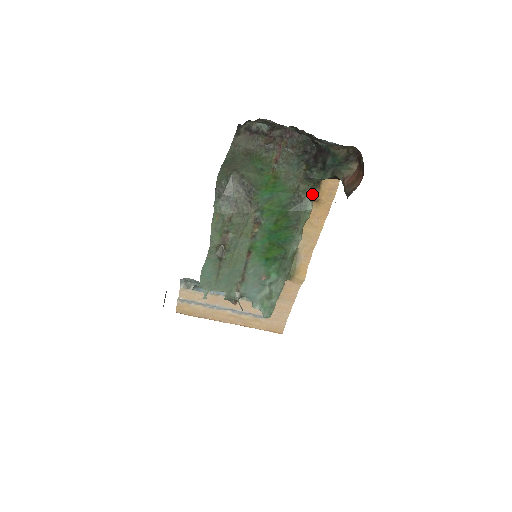
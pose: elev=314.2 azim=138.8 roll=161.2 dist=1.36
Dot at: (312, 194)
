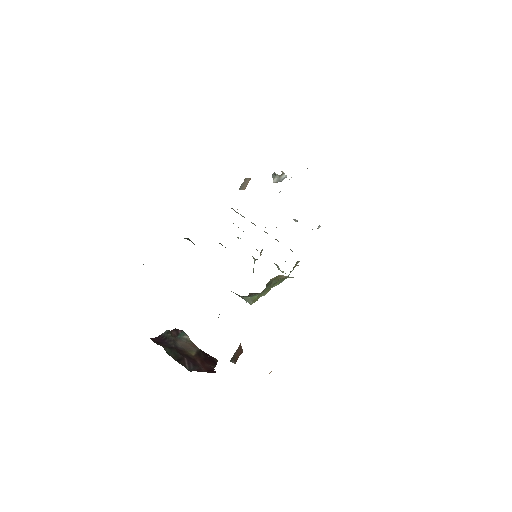
Dot at: (252, 295)
